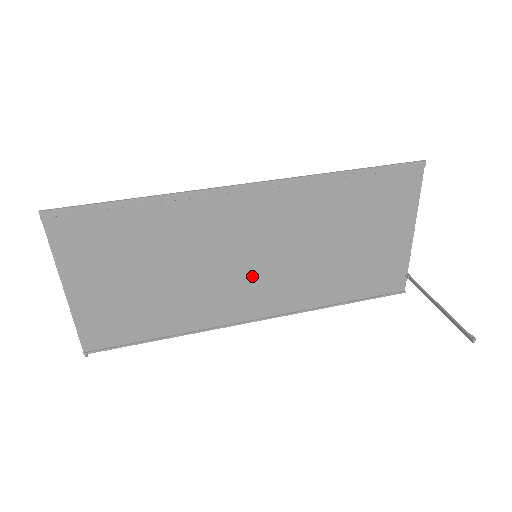
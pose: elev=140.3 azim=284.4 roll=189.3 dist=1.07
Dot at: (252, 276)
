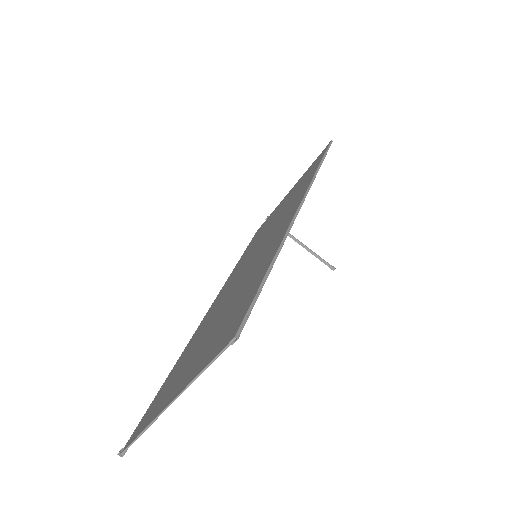
Dot at: occluded
